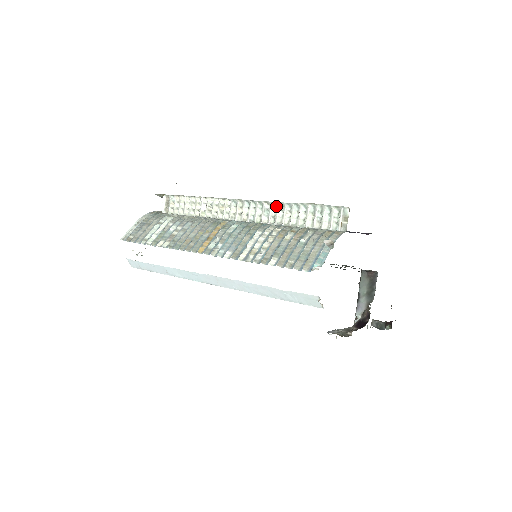
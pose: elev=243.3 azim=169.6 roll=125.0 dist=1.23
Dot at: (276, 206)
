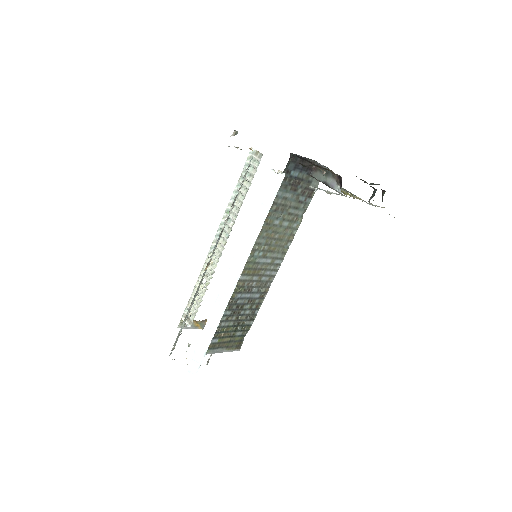
Dot at: occluded
